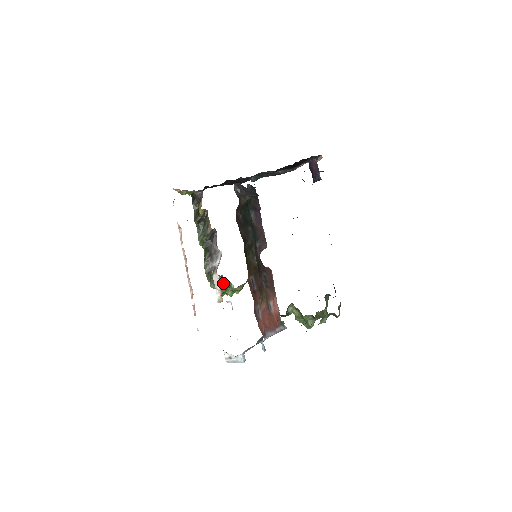
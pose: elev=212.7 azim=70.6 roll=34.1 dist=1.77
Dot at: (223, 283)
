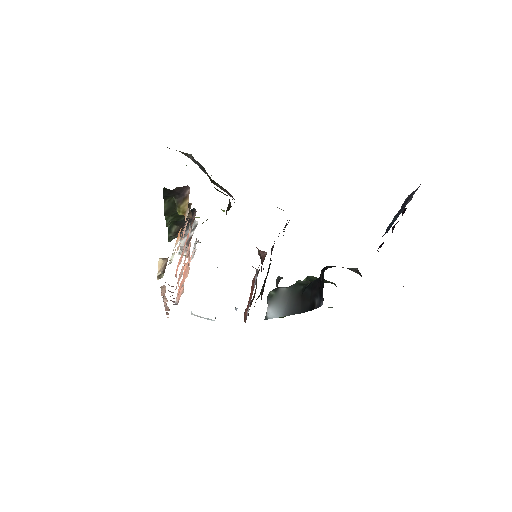
Dot at: occluded
